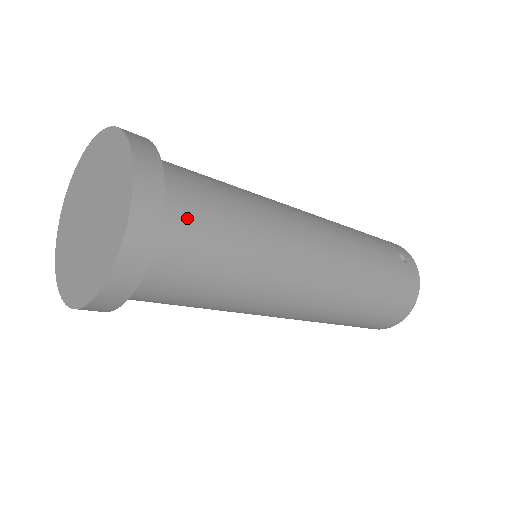
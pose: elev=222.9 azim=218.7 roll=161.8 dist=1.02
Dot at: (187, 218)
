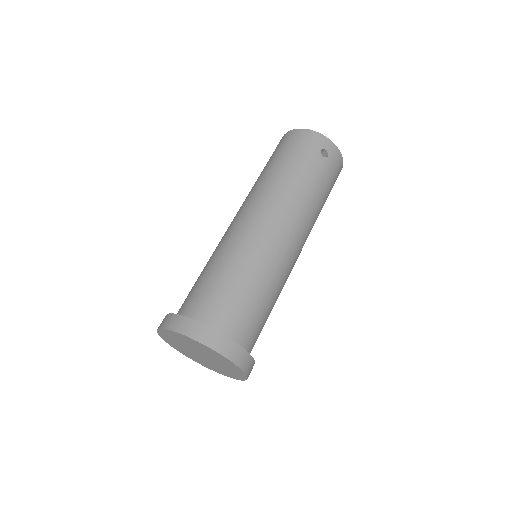
Dot at: (249, 331)
